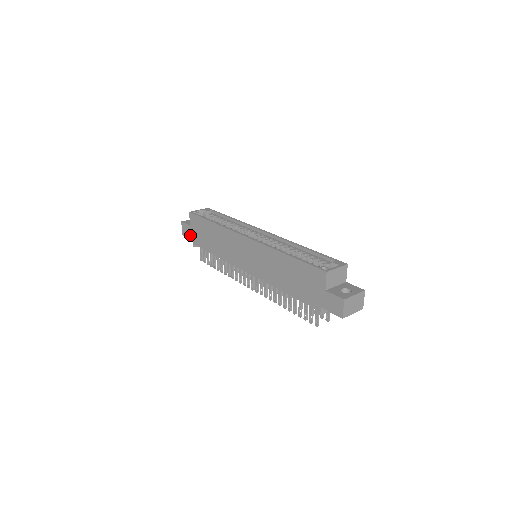
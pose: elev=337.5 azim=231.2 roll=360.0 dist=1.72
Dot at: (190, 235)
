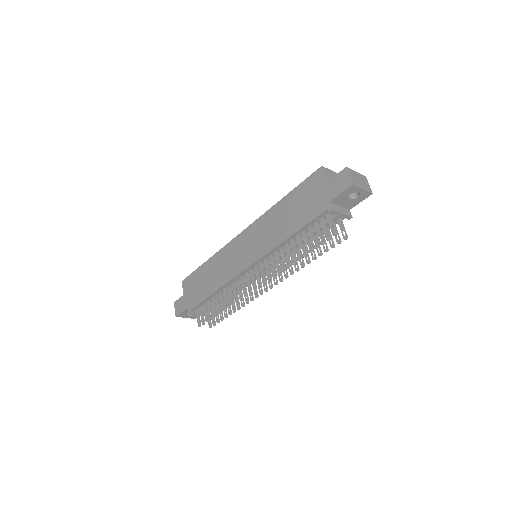
Dot at: (184, 305)
